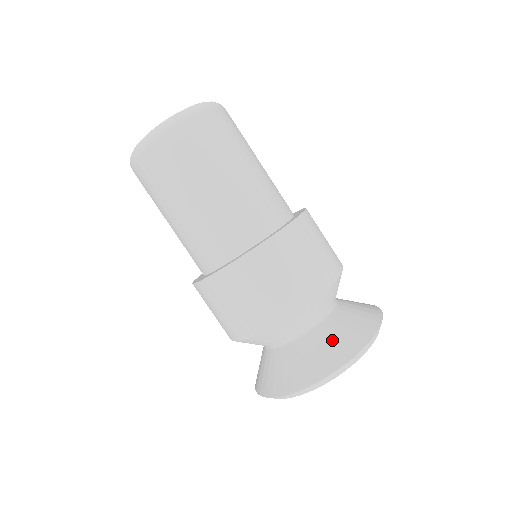
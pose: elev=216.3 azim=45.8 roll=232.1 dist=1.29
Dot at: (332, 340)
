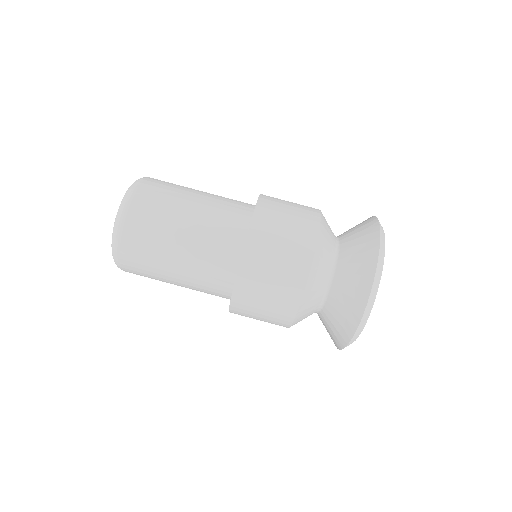
Dot at: (356, 252)
